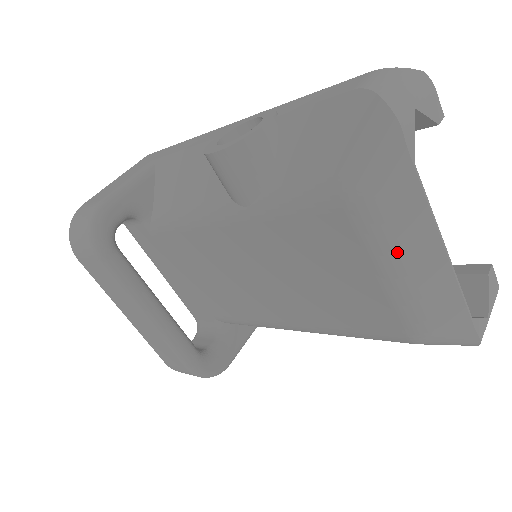
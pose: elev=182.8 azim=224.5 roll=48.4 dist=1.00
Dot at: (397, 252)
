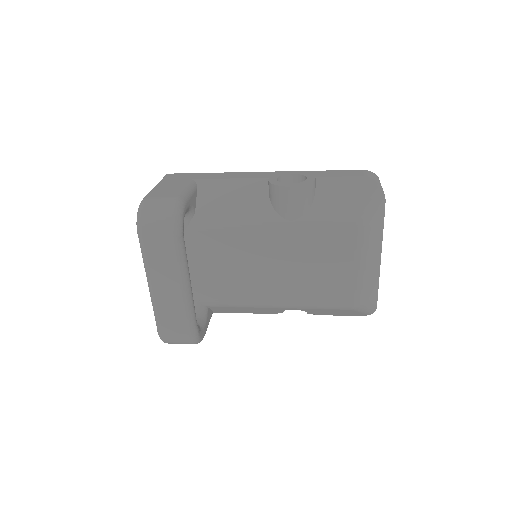
Dot at: (368, 255)
